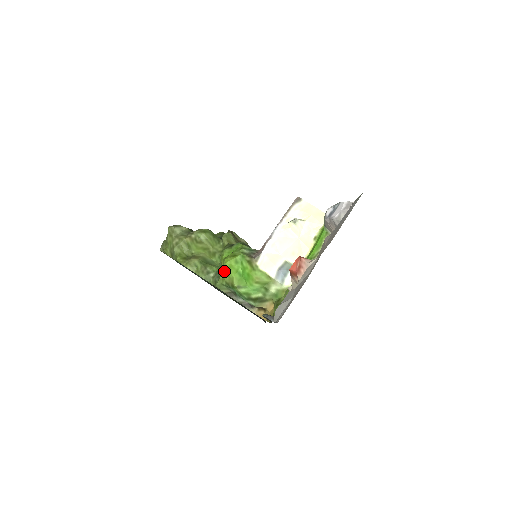
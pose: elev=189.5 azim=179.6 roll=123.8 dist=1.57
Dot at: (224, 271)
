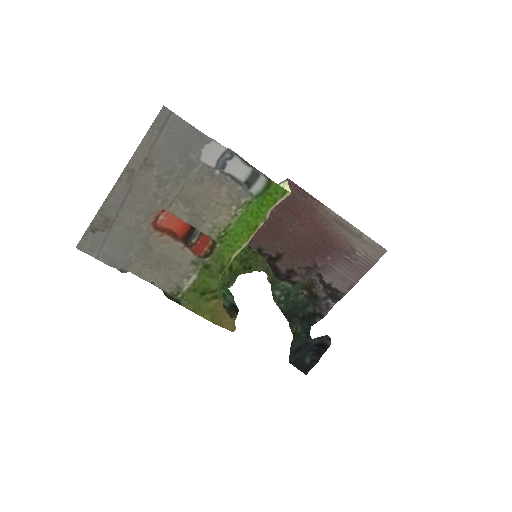
Dot at: occluded
